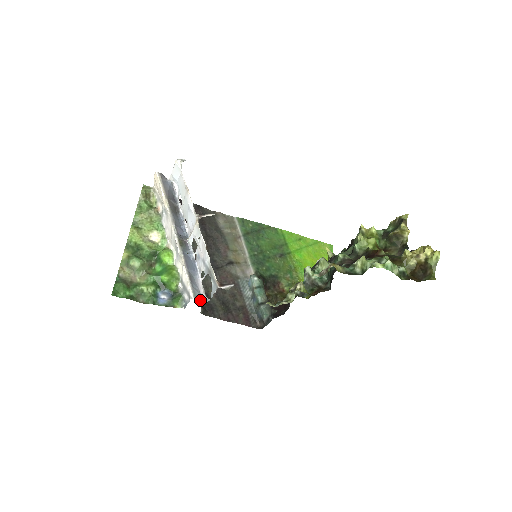
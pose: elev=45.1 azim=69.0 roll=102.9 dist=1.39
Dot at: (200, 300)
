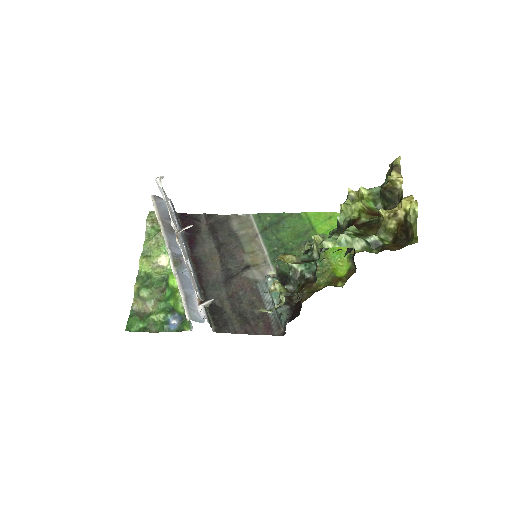
Dot at: (198, 320)
